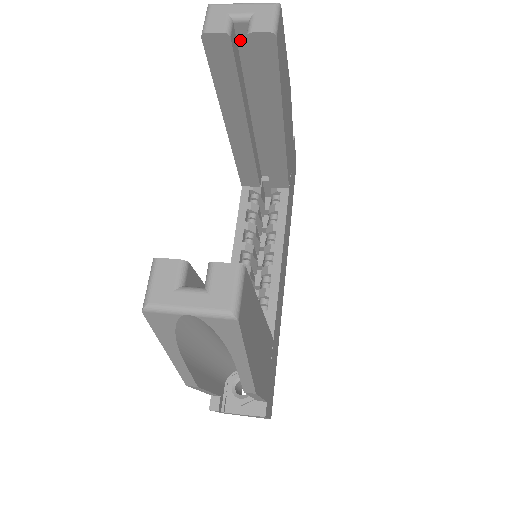
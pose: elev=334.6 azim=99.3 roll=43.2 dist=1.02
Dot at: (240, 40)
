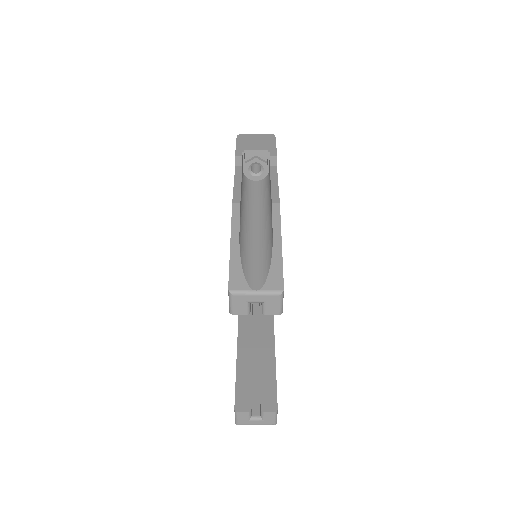
Dot at: occluded
